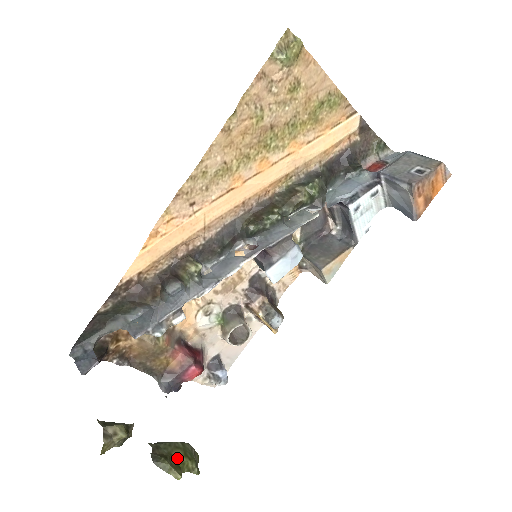
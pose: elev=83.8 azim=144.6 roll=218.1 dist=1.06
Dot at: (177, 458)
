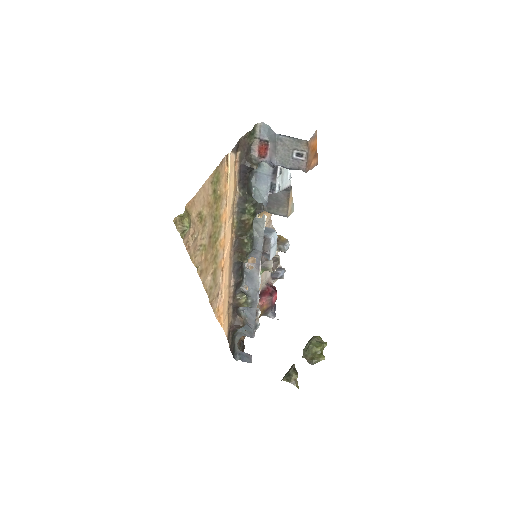
Dot at: (316, 352)
